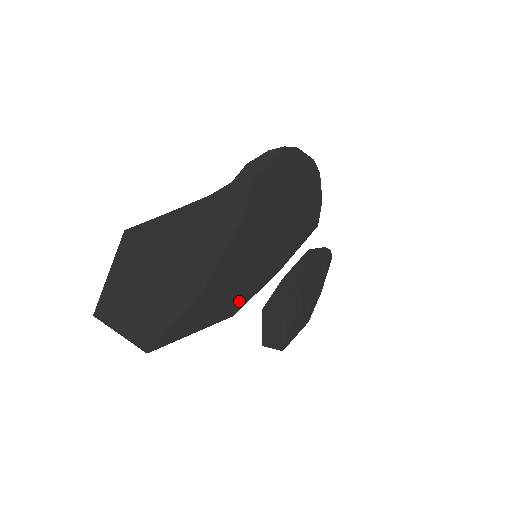
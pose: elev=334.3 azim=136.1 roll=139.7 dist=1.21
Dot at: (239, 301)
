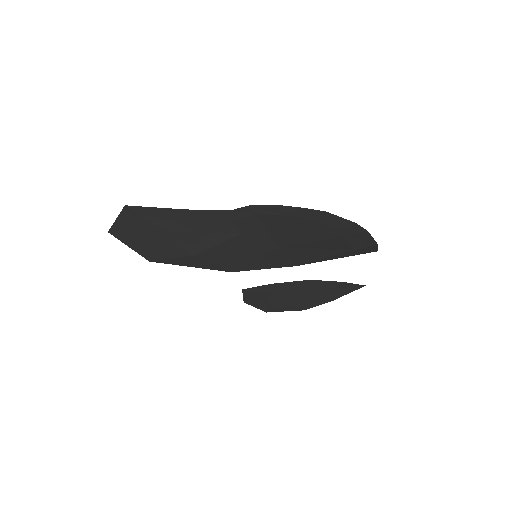
Dot at: (239, 268)
